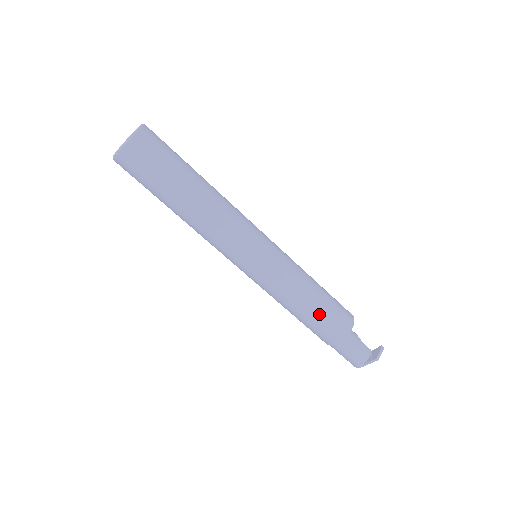
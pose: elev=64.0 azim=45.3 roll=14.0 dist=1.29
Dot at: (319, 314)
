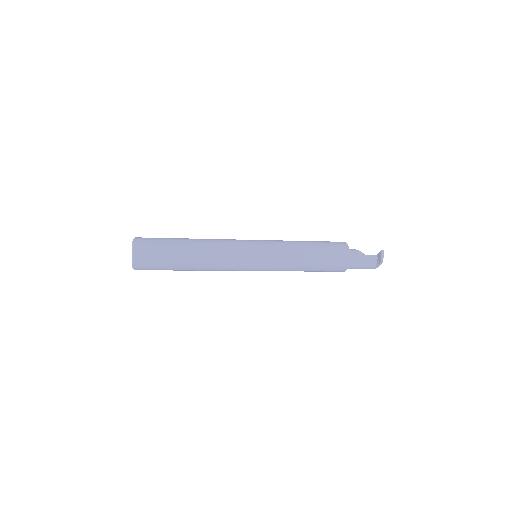
Dot at: (320, 265)
